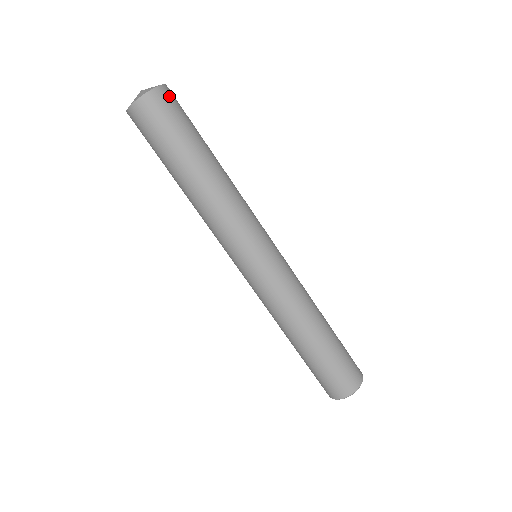
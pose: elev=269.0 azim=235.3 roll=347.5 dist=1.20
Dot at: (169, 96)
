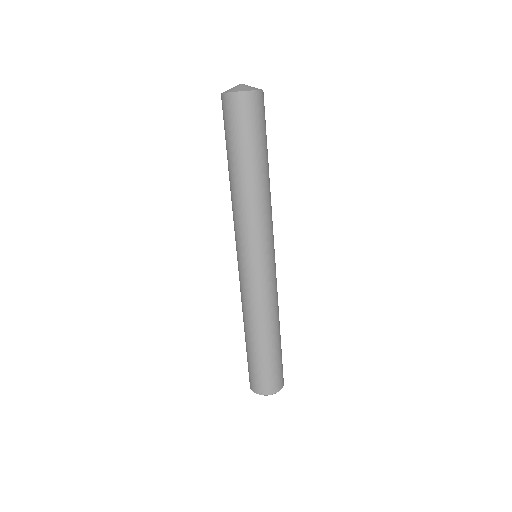
Dot at: (263, 102)
